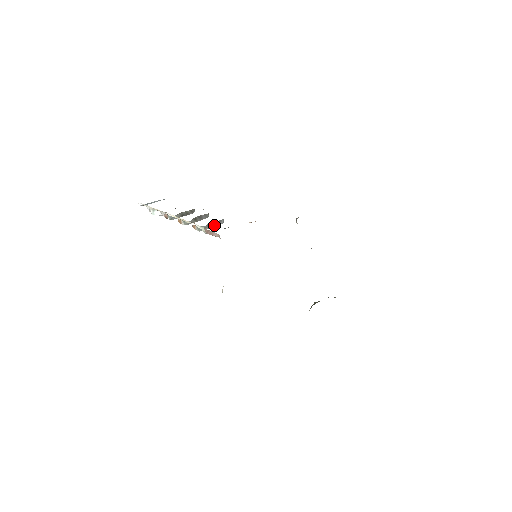
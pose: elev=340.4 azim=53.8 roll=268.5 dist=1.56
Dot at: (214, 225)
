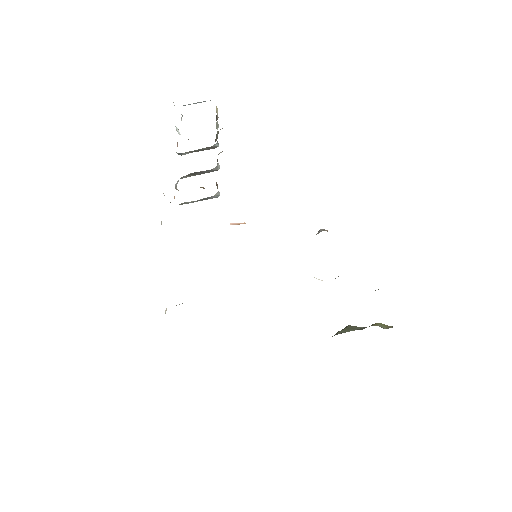
Dot at: (199, 200)
